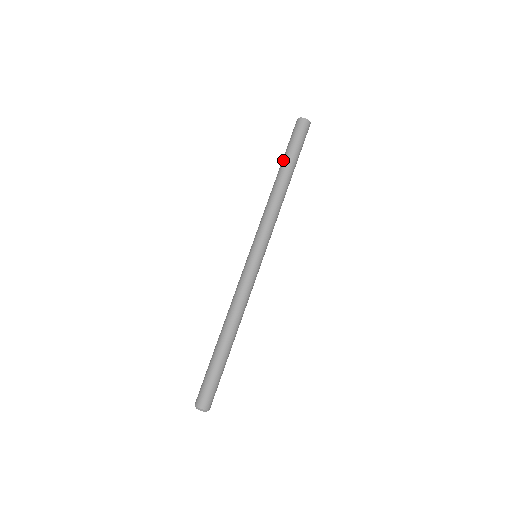
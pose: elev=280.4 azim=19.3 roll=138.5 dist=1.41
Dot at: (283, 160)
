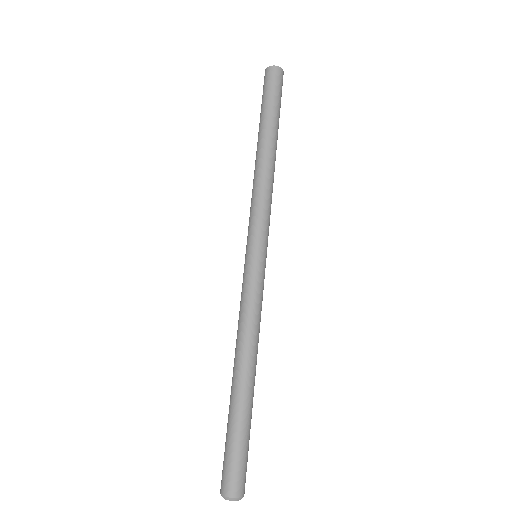
Dot at: occluded
